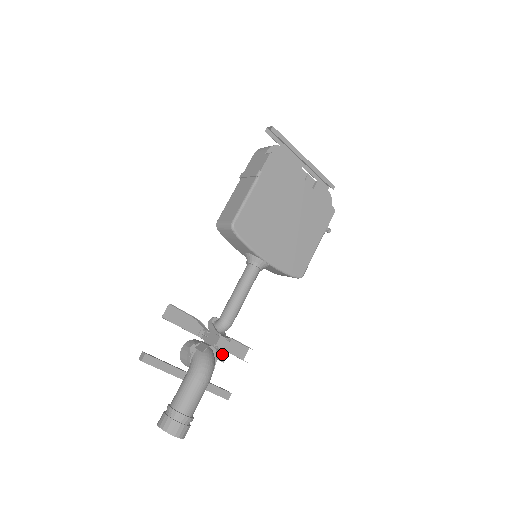
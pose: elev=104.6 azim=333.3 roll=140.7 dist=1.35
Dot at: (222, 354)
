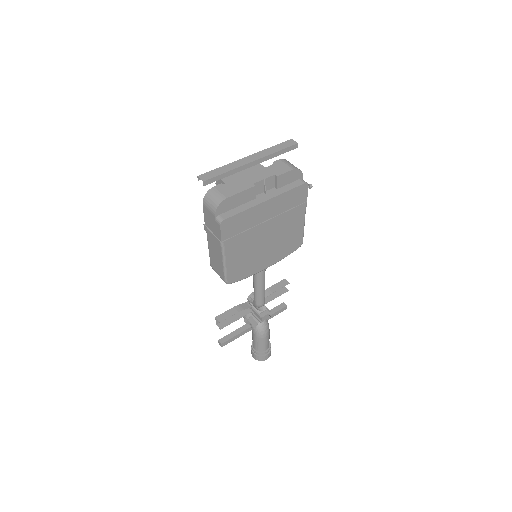
Dot at: occluded
